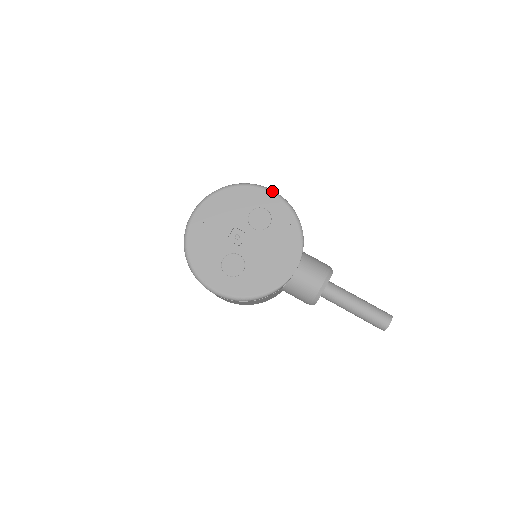
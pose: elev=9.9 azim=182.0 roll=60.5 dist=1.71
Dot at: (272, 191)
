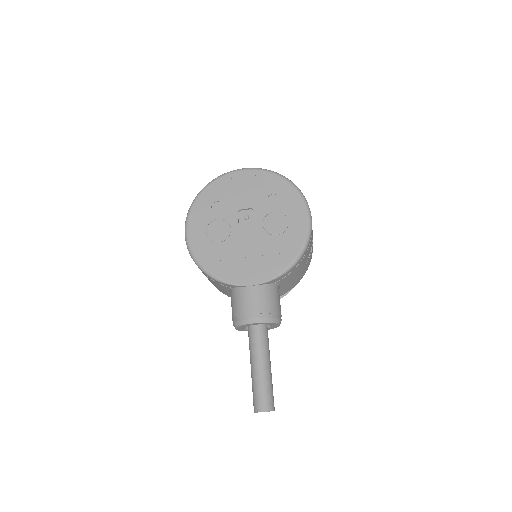
Dot at: (309, 216)
